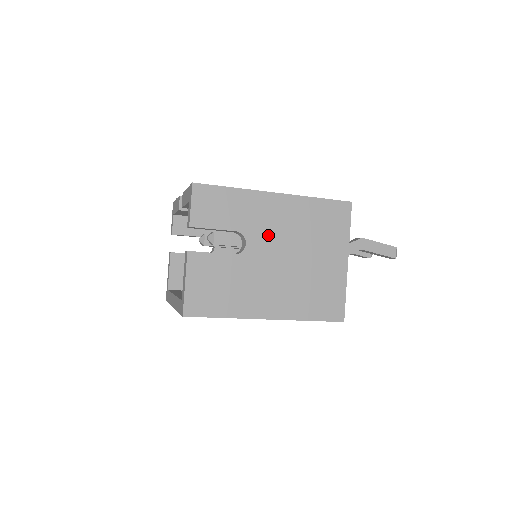
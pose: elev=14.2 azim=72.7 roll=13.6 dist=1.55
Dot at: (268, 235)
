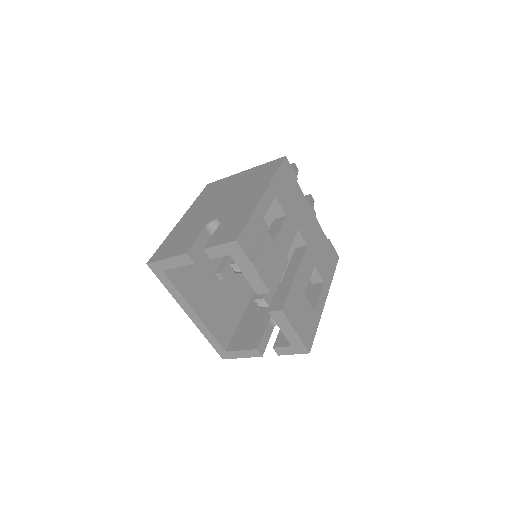
Dot at: occluded
